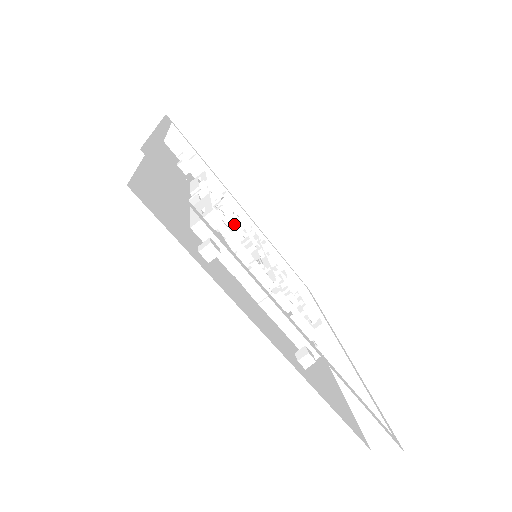
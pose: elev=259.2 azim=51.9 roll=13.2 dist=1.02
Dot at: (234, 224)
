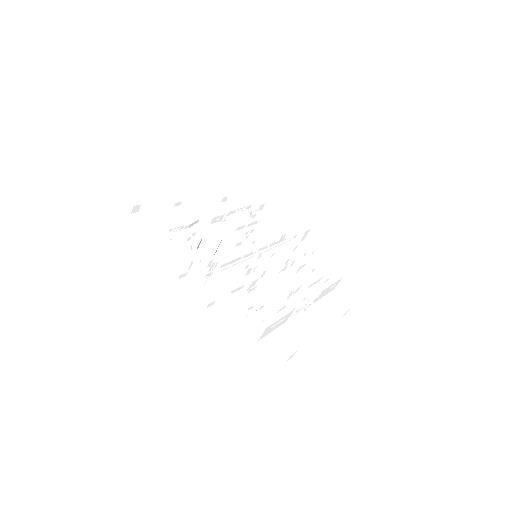
Dot at: (235, 262)
